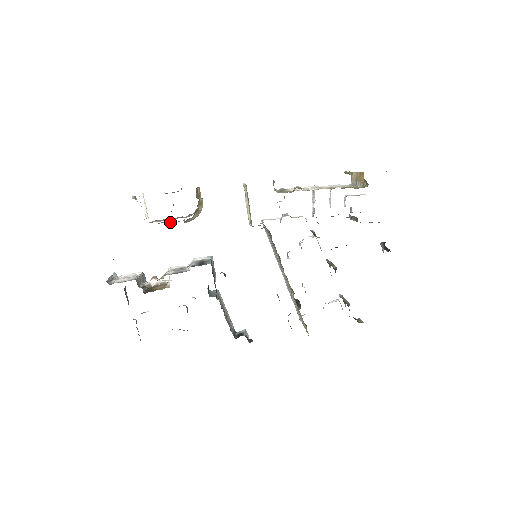
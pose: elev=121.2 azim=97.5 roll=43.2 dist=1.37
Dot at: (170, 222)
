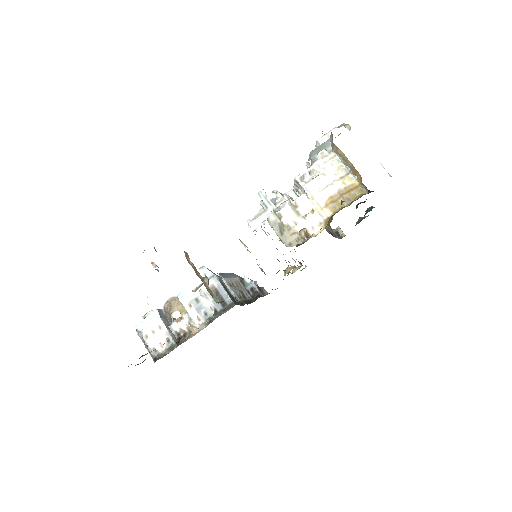
Dot at: occluded
